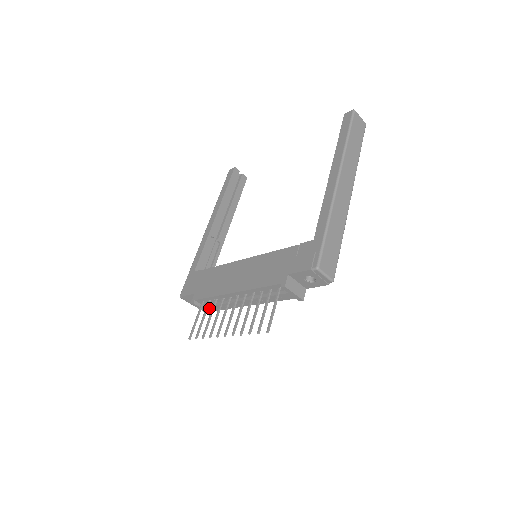
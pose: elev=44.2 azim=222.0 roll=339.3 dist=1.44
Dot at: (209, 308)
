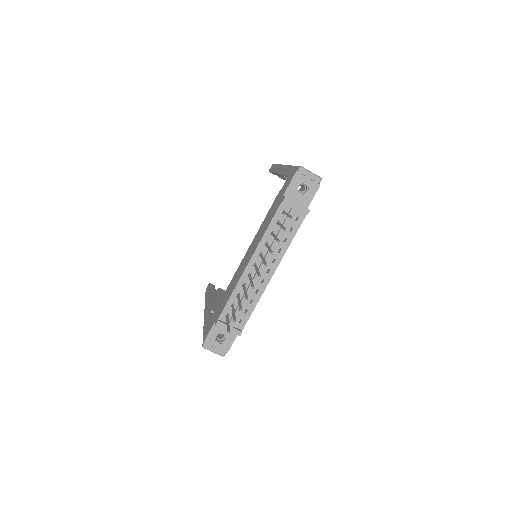
Dot at: (236, 318)
